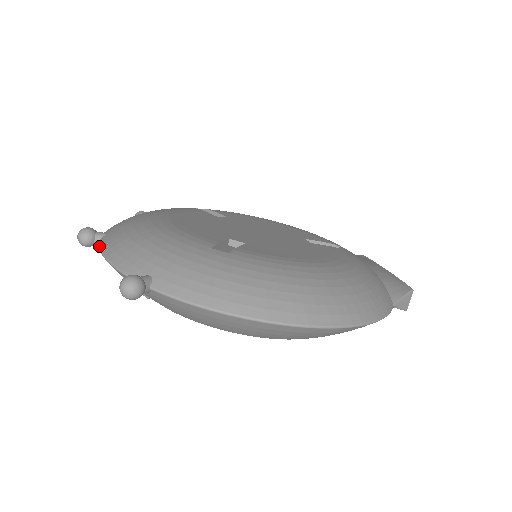
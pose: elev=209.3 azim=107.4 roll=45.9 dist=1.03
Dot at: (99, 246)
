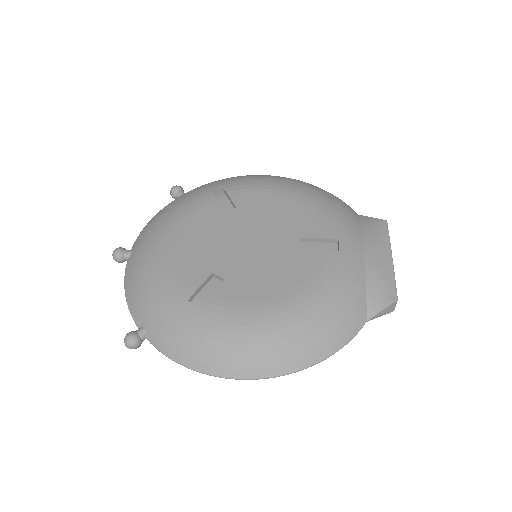
Dot at: occluded
